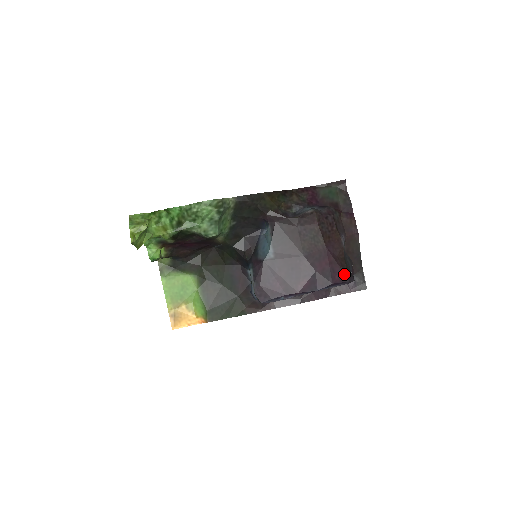
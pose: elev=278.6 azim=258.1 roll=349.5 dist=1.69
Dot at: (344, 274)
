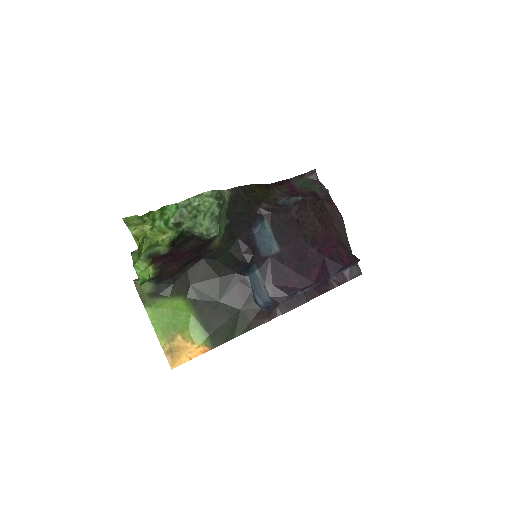
Dot at: (350, 255)
